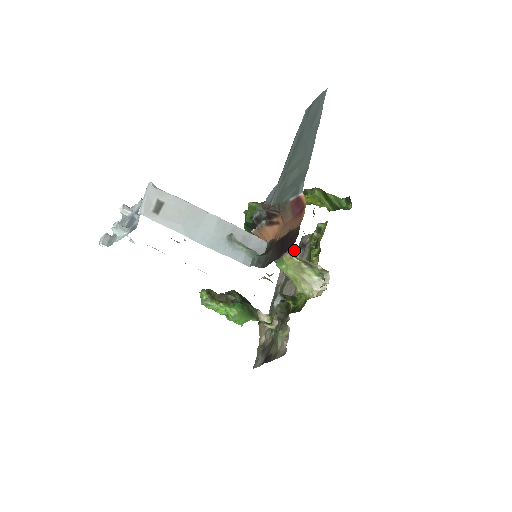
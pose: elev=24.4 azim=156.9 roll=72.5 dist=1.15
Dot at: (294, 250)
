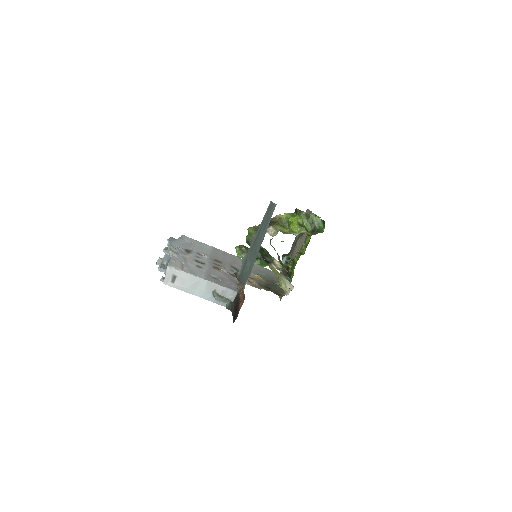
Dot at: (274, 265)
